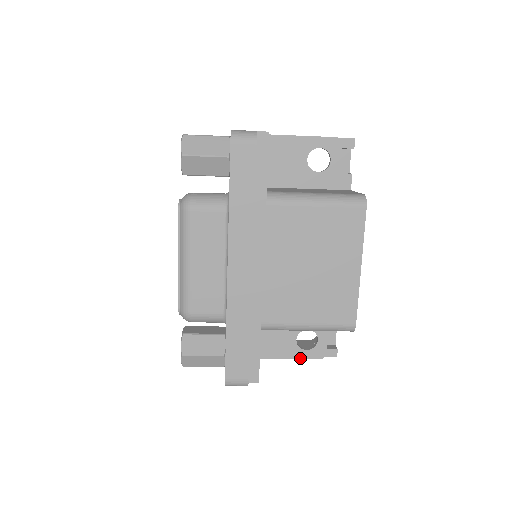
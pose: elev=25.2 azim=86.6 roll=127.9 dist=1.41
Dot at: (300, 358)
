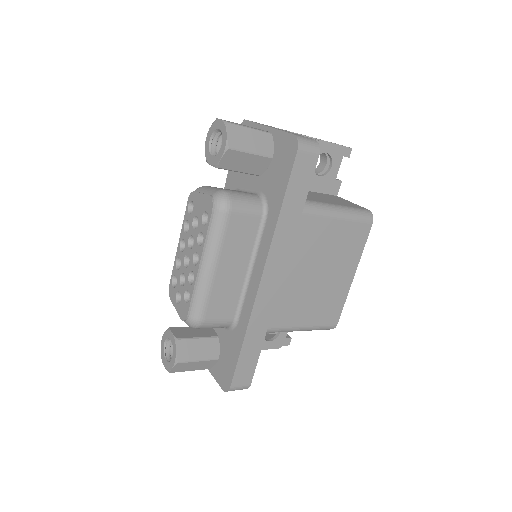
Dot at: (262, 349)
